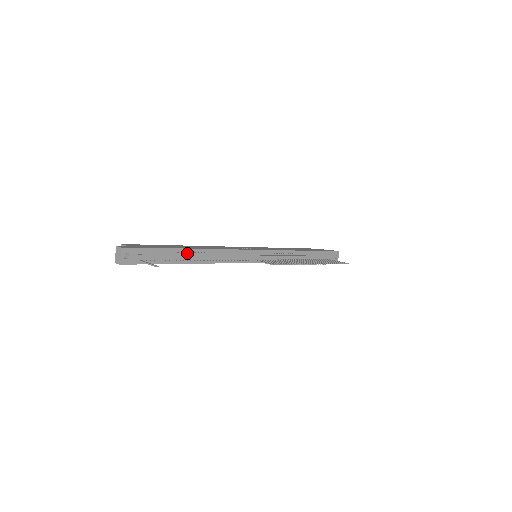
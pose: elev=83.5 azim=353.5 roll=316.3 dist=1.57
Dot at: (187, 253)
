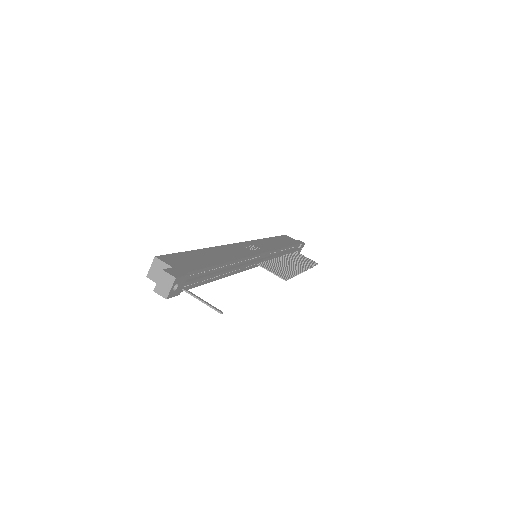
Dot at: (219, 268)
